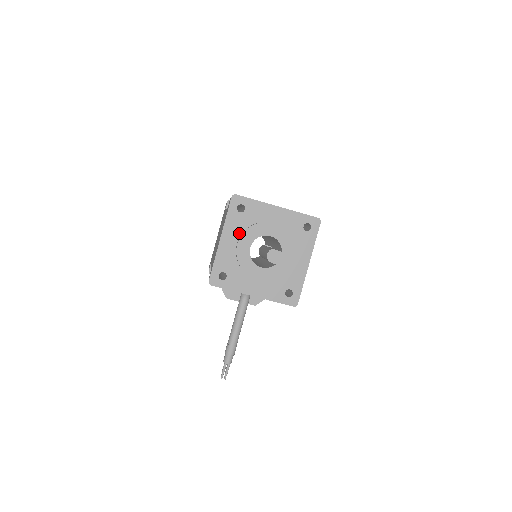
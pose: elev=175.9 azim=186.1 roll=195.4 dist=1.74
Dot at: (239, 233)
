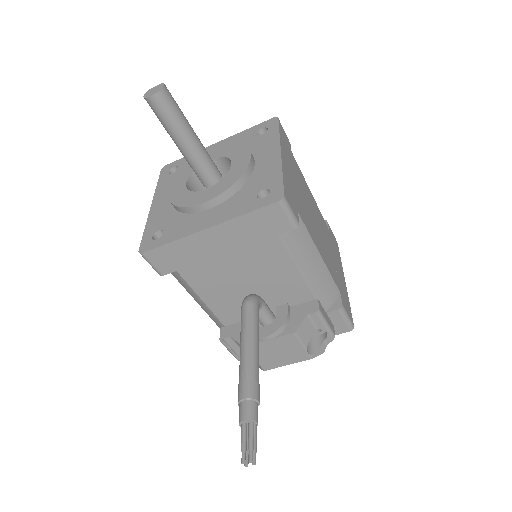
Dot at: occluded
